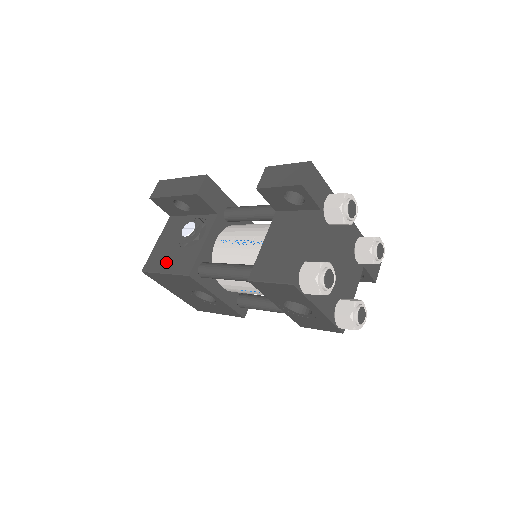
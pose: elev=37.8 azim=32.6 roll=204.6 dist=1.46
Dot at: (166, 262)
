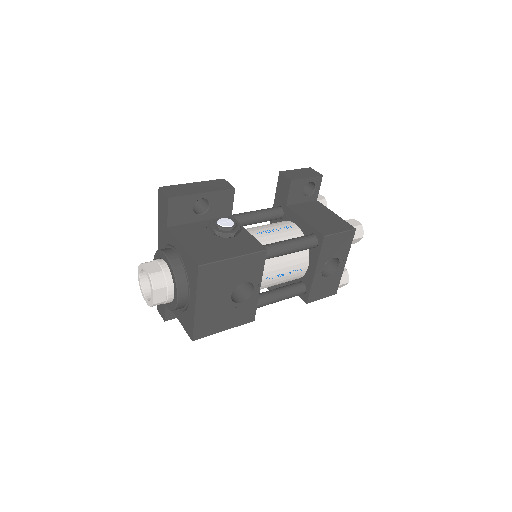
Dot at: (224, 251)
